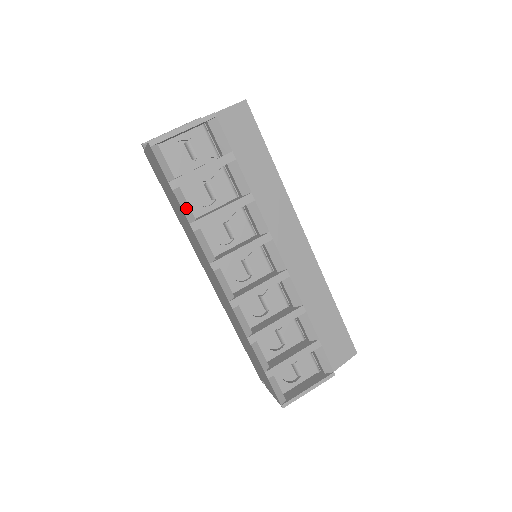
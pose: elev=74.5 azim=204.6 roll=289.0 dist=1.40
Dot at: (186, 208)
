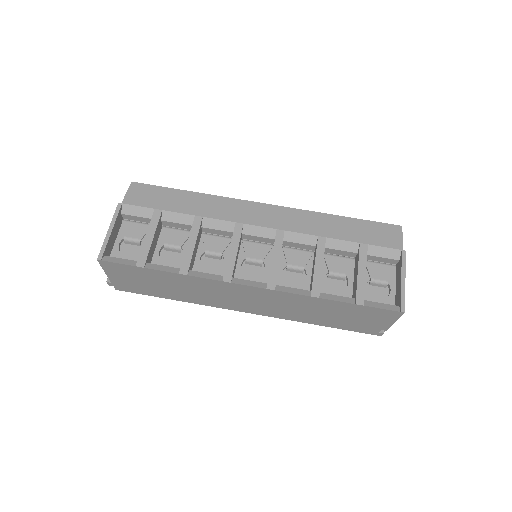
Dot at: (166, 269)
